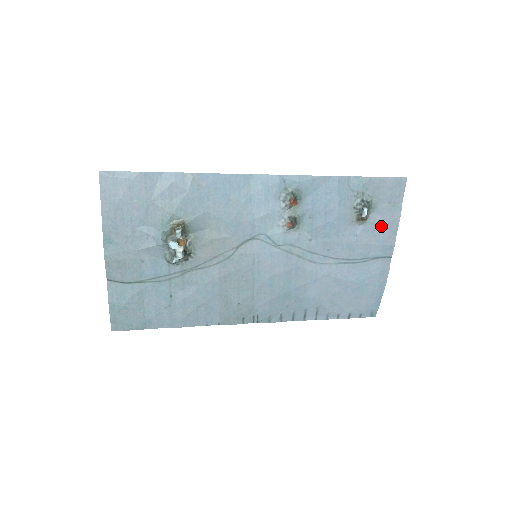
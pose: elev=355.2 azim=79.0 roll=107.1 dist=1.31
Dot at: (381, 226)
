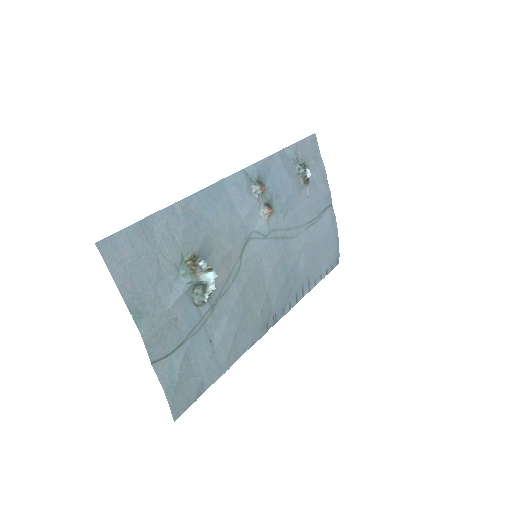
Dot at: (318, 181)
